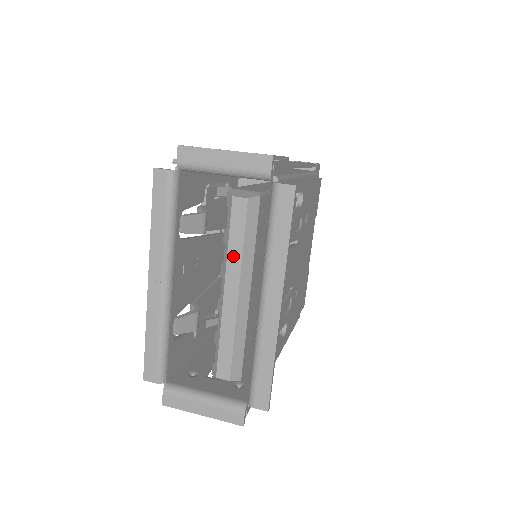
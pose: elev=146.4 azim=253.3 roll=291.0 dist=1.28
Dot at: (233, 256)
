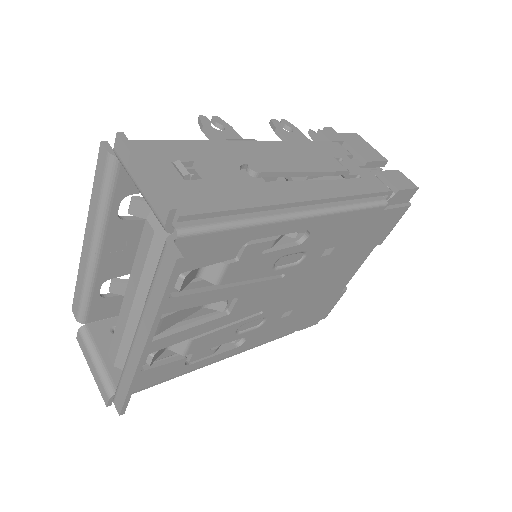
Dot at: (135, 273)
